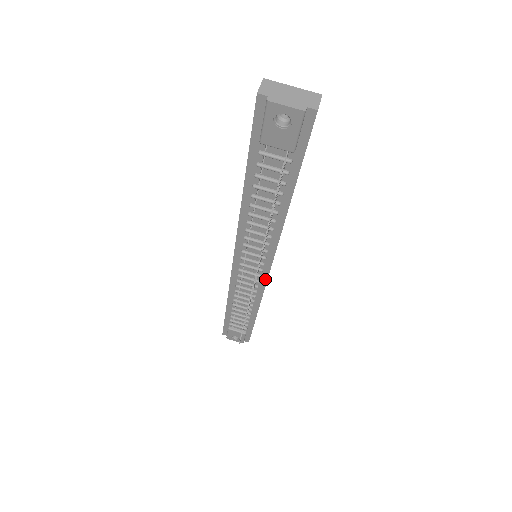
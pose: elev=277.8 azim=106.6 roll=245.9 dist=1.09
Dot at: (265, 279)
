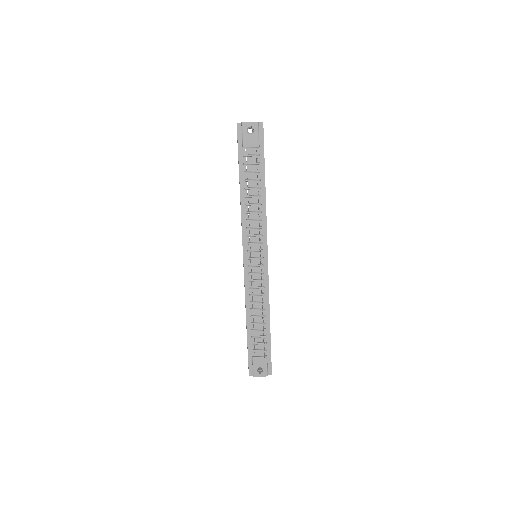
Dot at: (267, 268)
